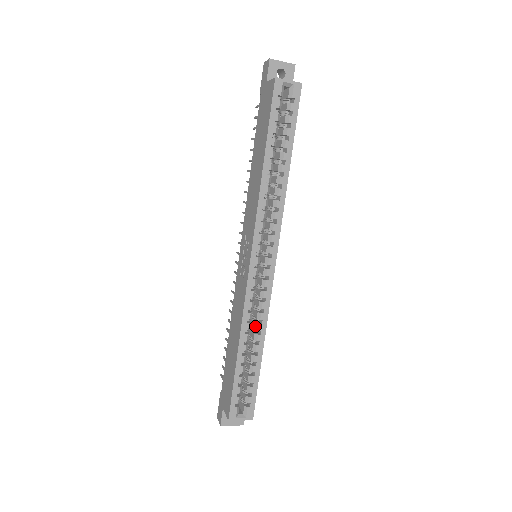
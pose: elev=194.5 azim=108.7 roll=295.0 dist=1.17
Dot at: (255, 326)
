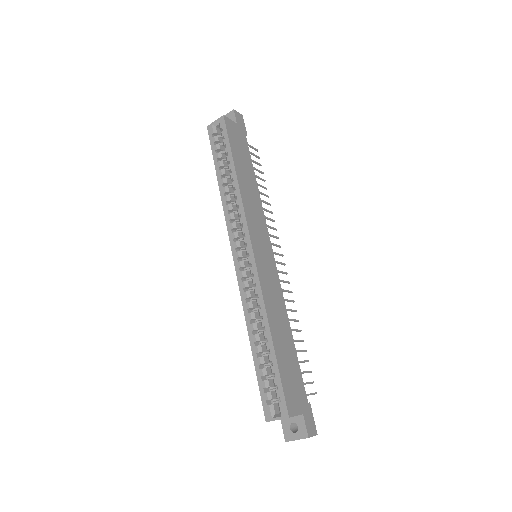
Dot at: (259, 314)
